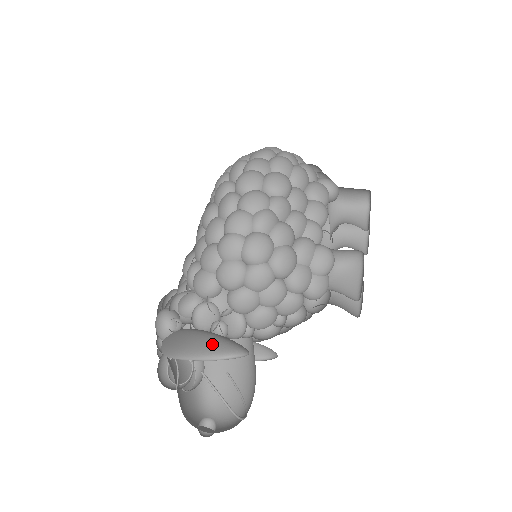
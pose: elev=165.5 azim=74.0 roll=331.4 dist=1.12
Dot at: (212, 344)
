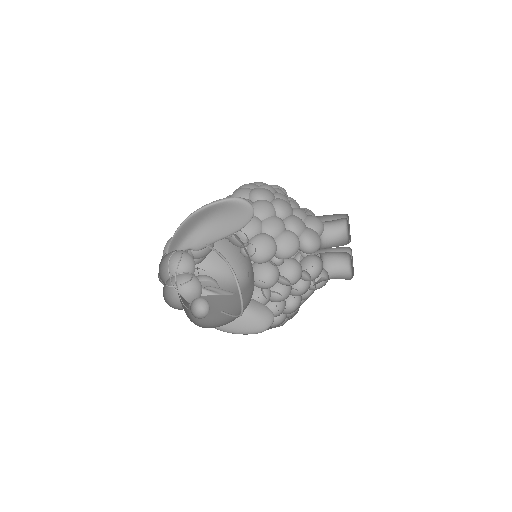
Dot at: occluded
